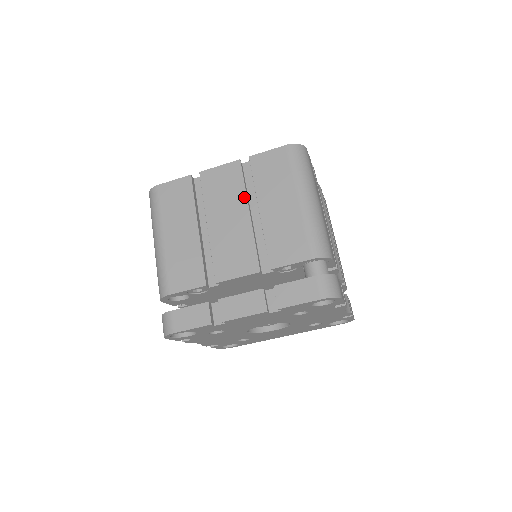
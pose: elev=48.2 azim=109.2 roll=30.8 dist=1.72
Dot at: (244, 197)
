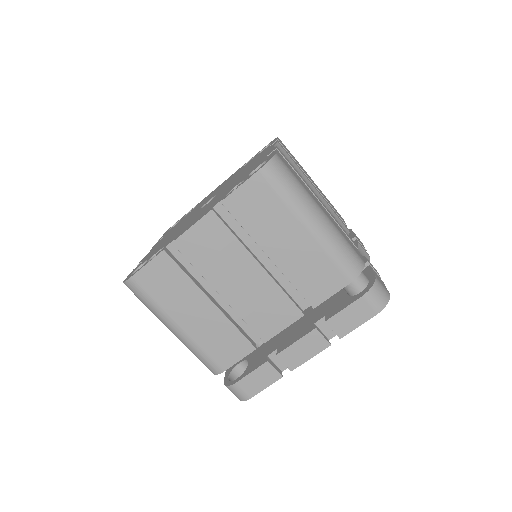
Dot at: (243, 250)
